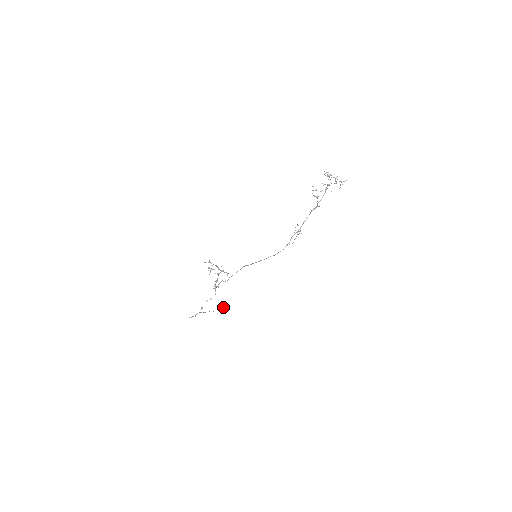
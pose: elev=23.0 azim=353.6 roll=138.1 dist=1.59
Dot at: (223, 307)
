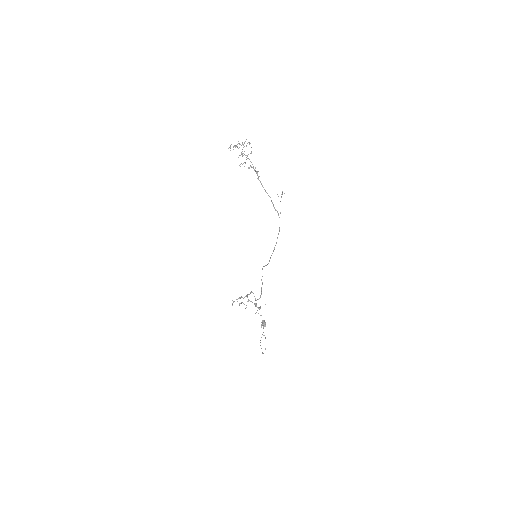
Dot at: occluded
